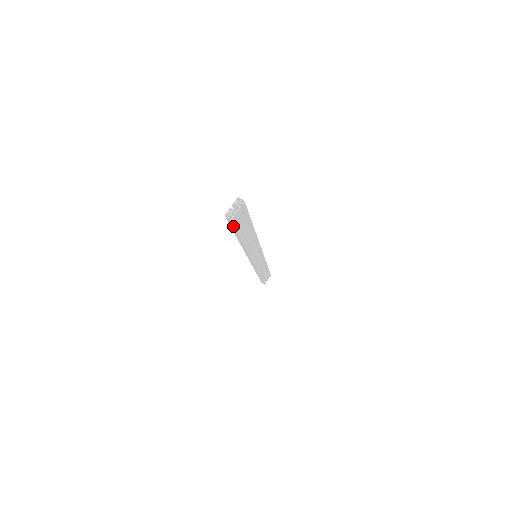
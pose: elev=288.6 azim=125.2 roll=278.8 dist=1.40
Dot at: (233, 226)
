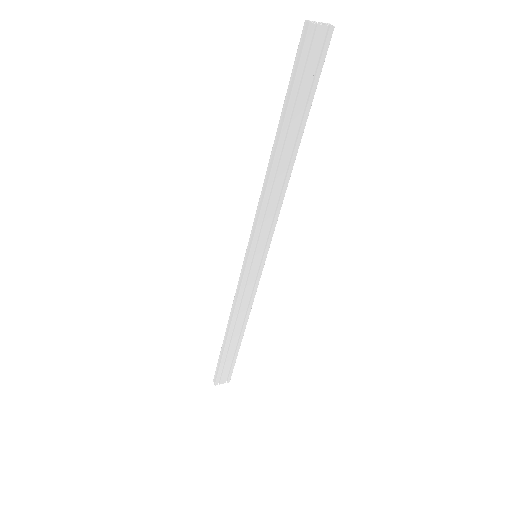
Dot at: (299, 59)
